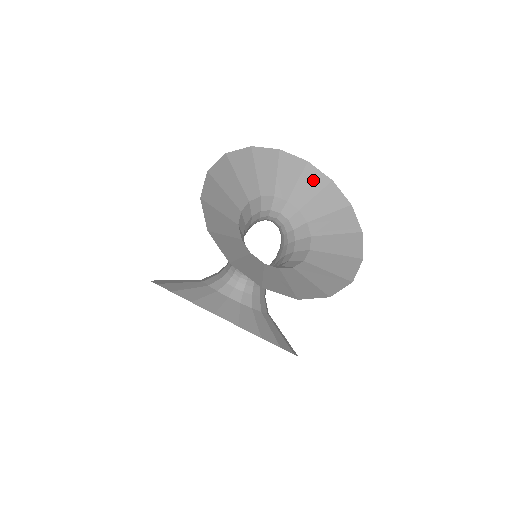
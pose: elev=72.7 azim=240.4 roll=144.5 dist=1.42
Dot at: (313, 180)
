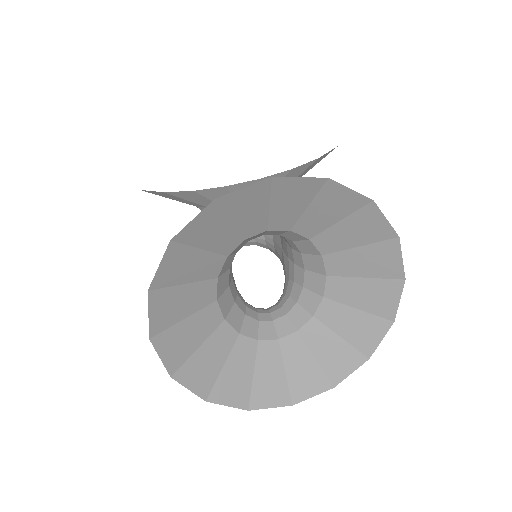
Dot at: (243, 187)
